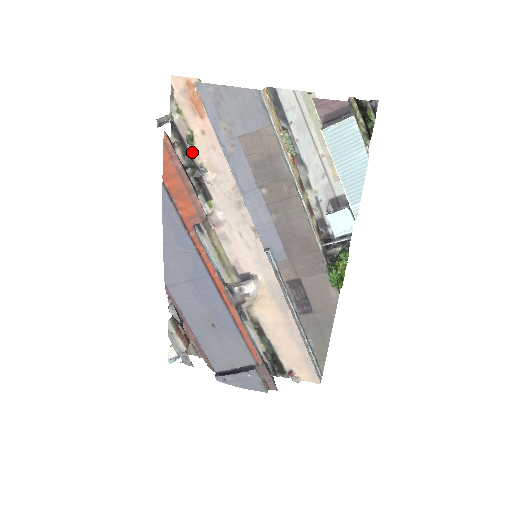
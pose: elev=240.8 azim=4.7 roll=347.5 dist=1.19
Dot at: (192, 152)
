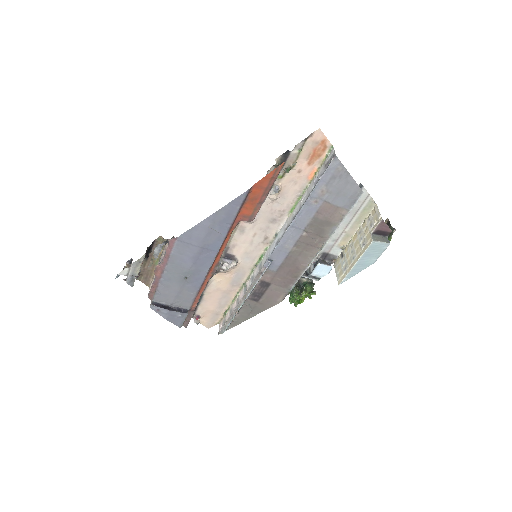
Dot at: (280, 175)
